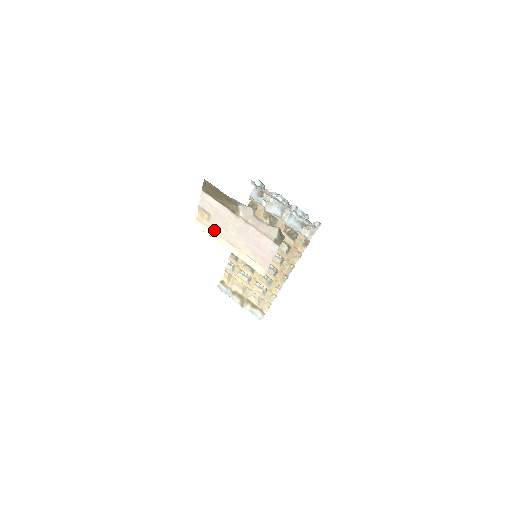
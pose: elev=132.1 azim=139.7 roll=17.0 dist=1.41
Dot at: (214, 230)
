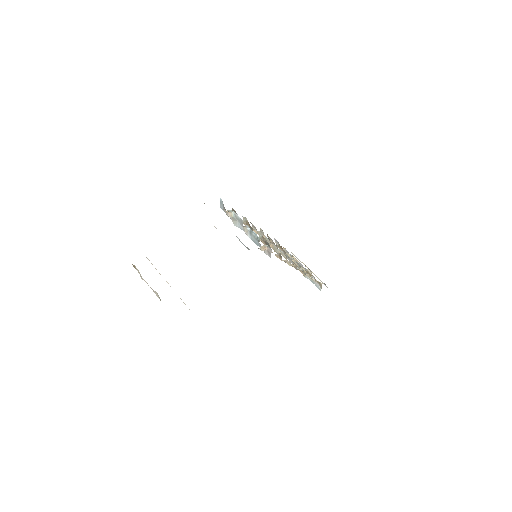
Dot at: occluded
